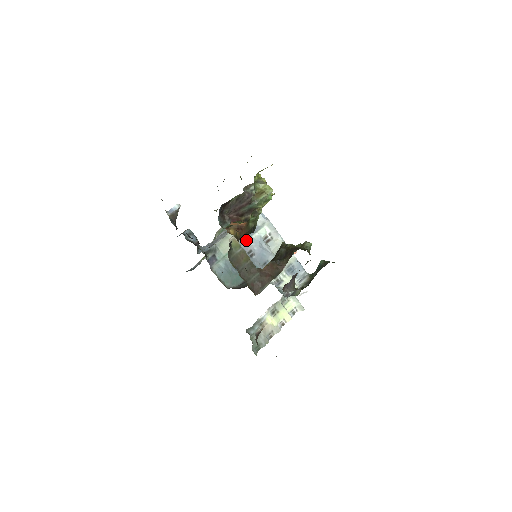
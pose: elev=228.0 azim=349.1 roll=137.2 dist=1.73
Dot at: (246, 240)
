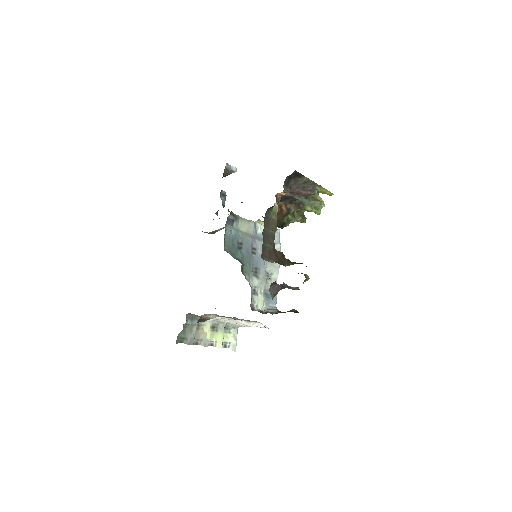
Dot at: (258, 239)
